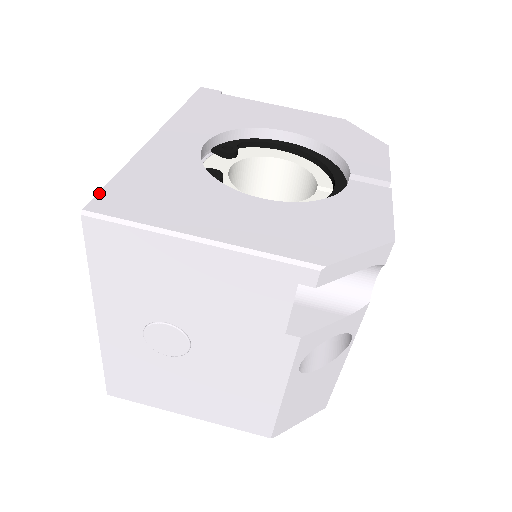
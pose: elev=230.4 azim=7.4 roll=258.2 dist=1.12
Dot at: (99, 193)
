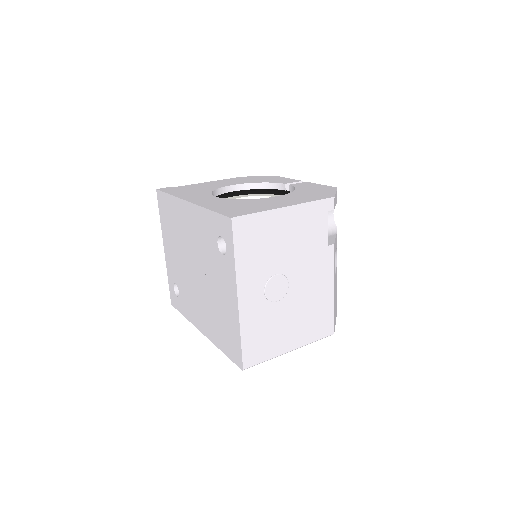
Dot at: (222, 214)
